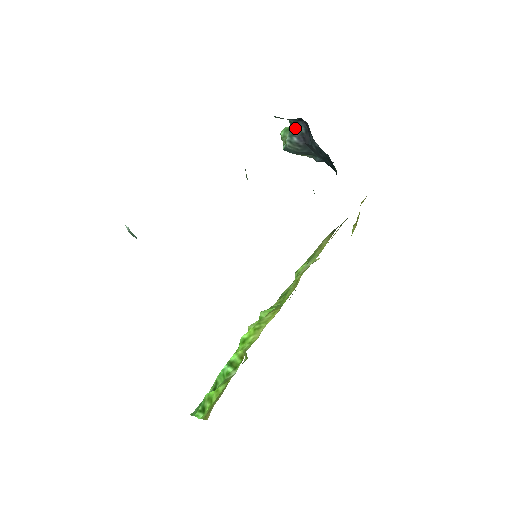
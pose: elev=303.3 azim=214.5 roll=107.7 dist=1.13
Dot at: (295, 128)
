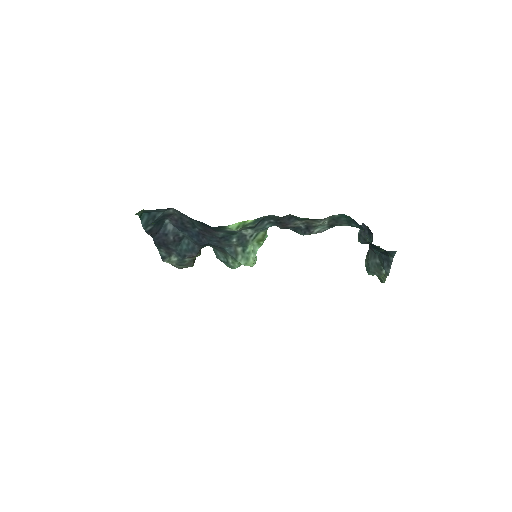
Dot at: occluded
